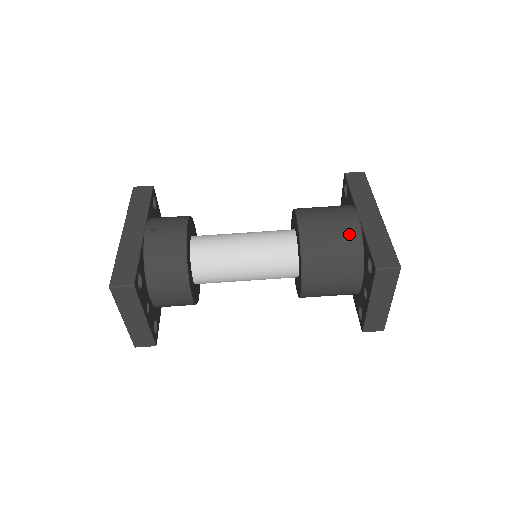
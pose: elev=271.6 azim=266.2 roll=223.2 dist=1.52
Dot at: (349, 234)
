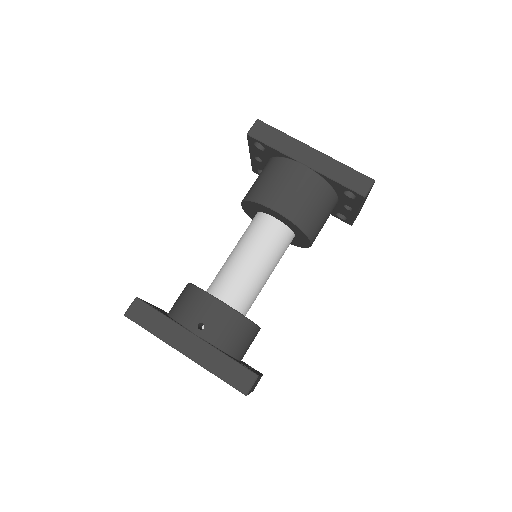
Dot at: (315, 185)
